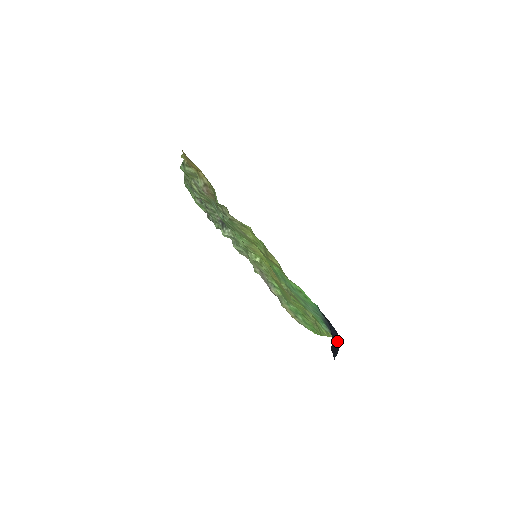
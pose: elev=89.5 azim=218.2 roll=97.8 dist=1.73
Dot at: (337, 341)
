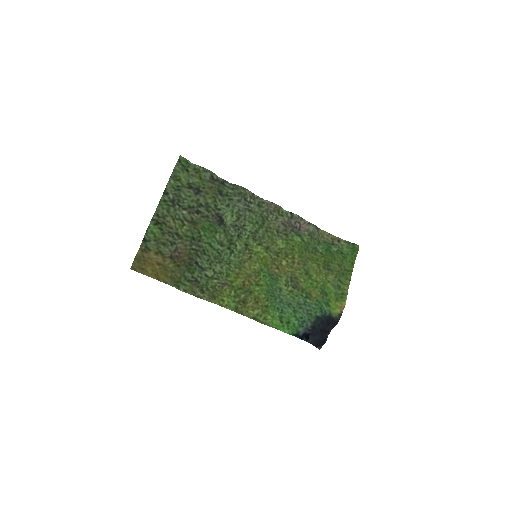
Dot at: (321, 342)
